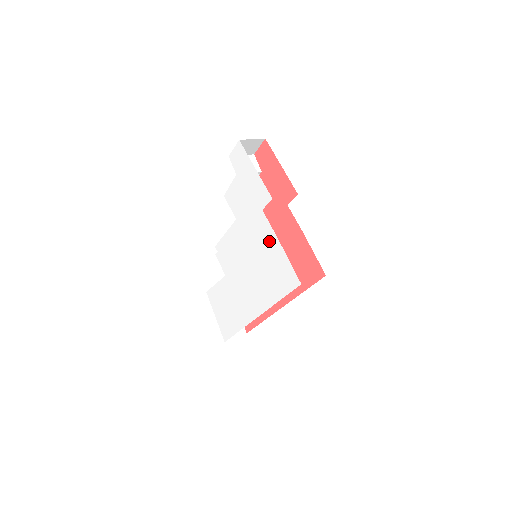
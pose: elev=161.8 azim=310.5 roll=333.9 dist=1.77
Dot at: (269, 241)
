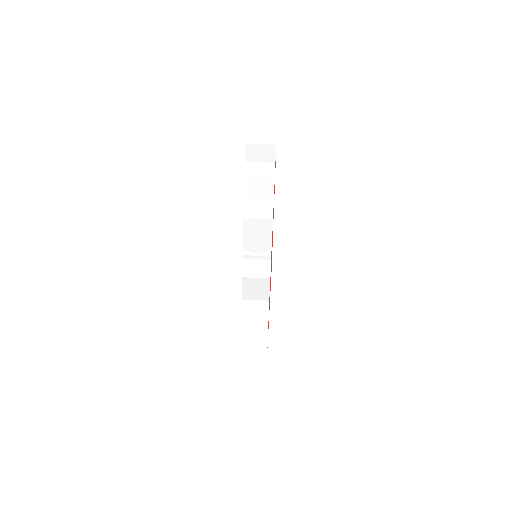
Dot at: occluded
